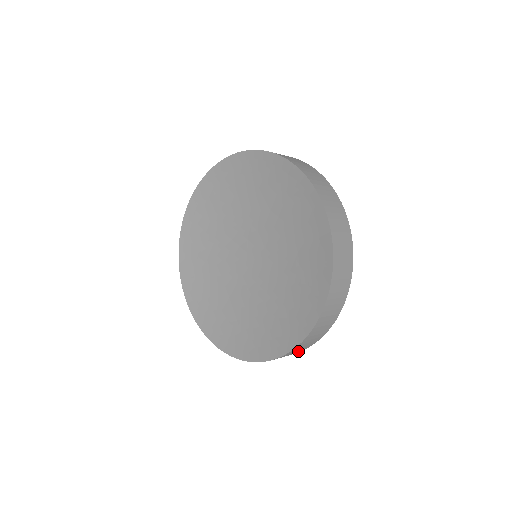
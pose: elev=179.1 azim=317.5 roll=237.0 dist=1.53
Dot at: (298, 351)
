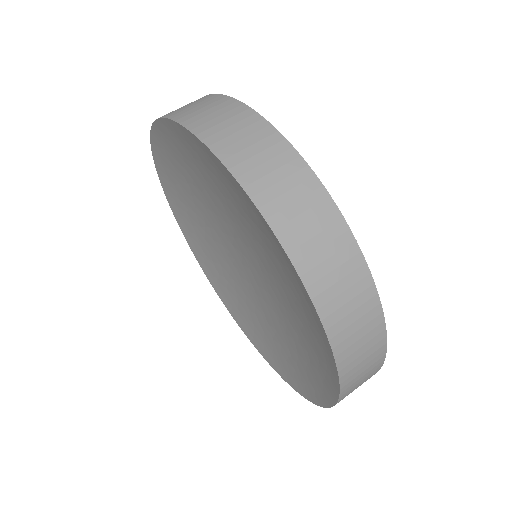
Dot at: occluded
